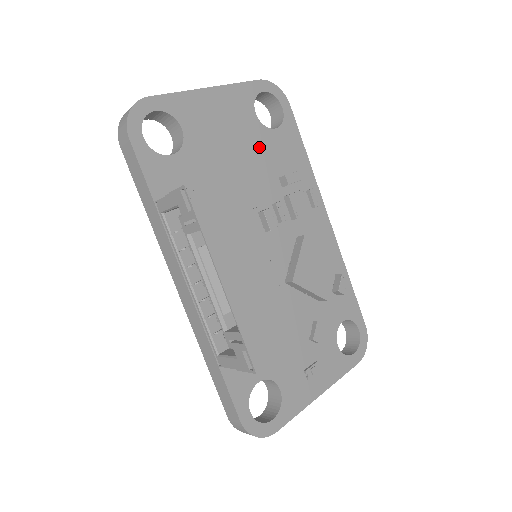
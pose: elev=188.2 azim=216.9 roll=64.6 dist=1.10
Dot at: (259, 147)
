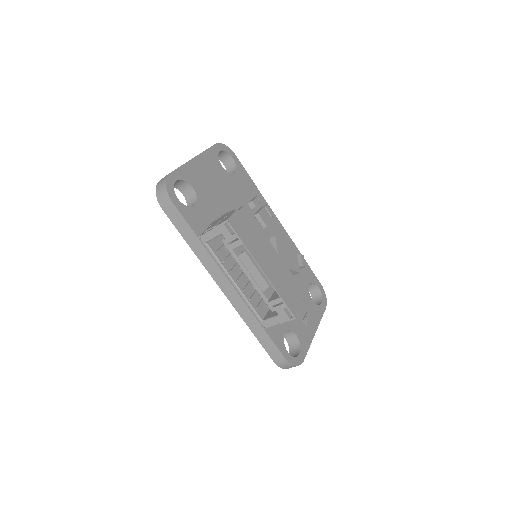
Dot at: (231, 187)
